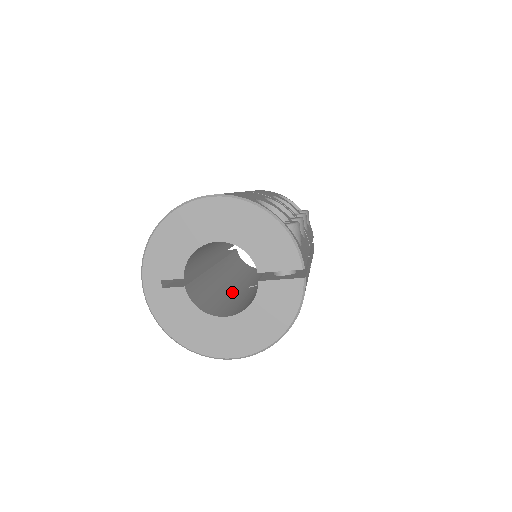
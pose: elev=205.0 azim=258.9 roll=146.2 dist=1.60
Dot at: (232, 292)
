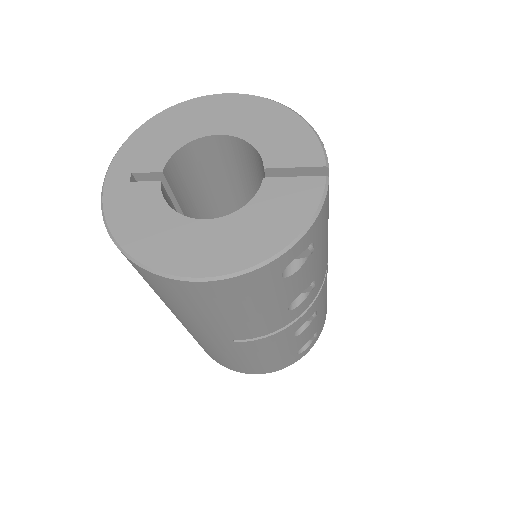
Dot at: occluded
